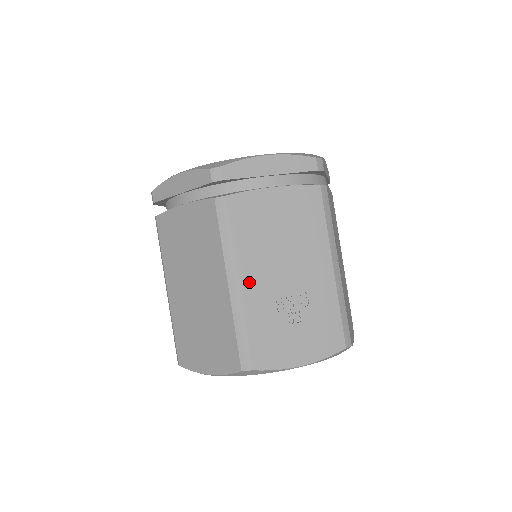
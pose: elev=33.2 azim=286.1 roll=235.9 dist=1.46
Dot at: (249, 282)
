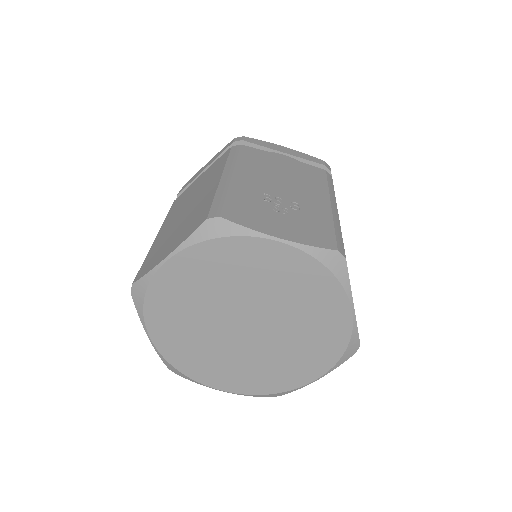
Dot at: (242, 178)
